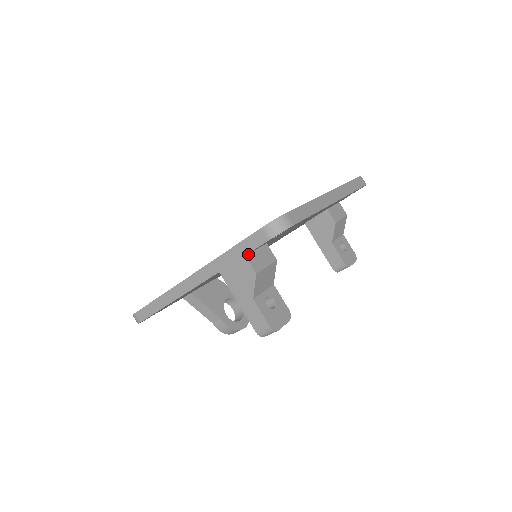
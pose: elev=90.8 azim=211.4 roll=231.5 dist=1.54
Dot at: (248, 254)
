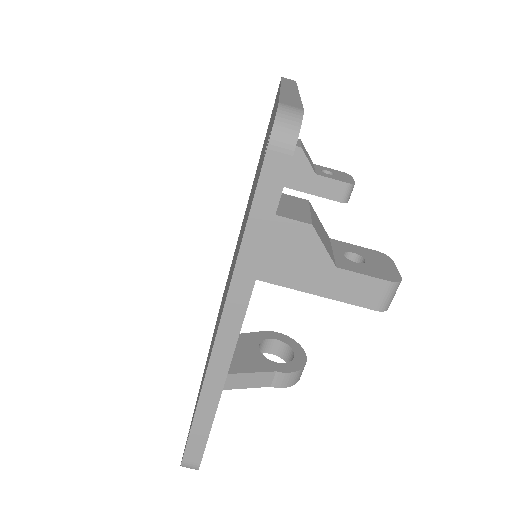
Dot at: (276, 212)
